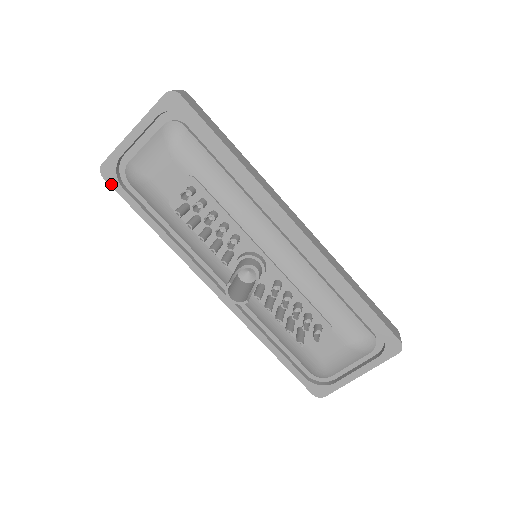
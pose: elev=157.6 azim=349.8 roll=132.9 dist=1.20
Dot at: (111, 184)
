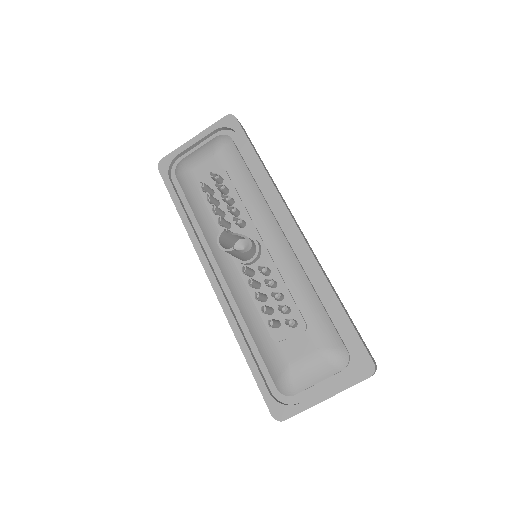
Dot at: (162, 174)
